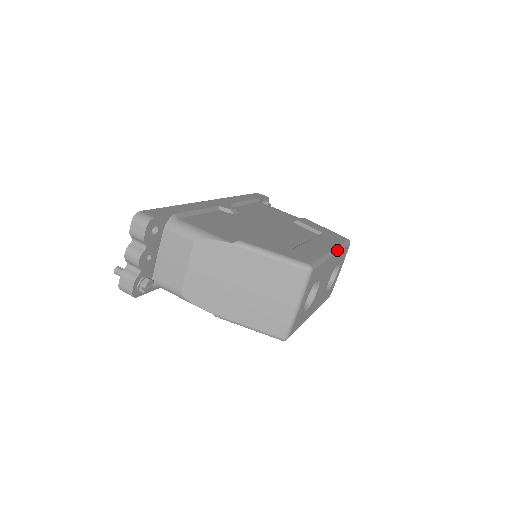
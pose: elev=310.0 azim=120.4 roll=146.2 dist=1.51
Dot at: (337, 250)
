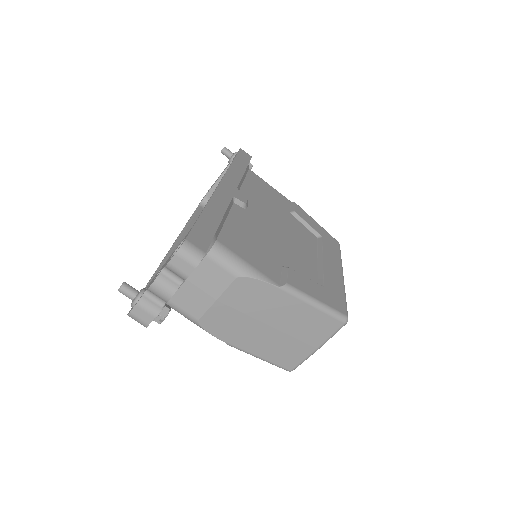
Dot at: occluded
